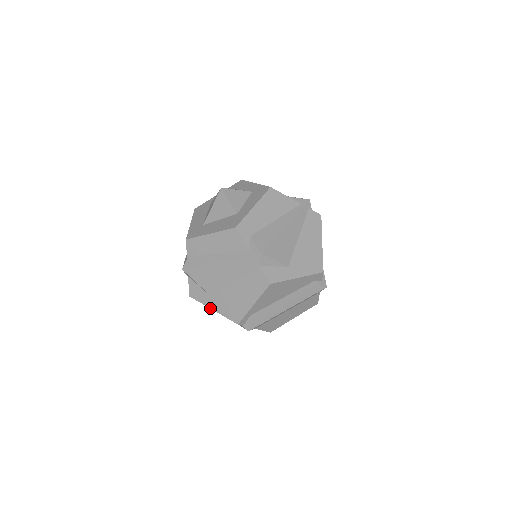
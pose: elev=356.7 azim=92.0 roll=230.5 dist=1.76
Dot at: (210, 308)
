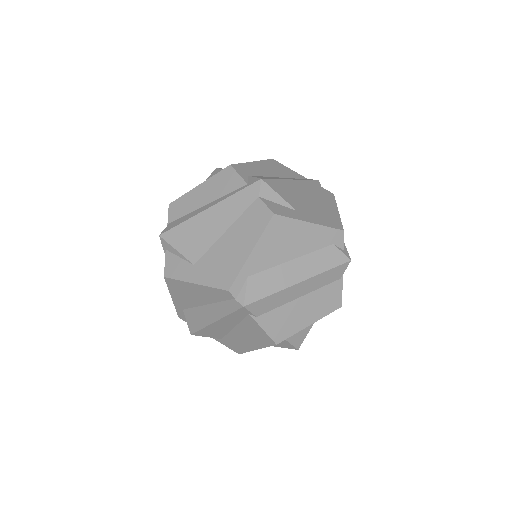
Dot at: (191, 282)
